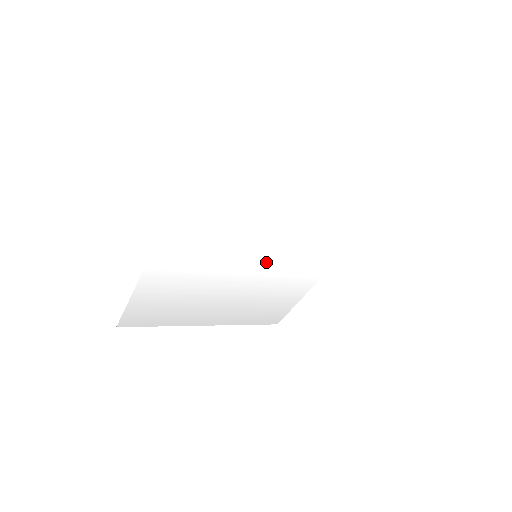
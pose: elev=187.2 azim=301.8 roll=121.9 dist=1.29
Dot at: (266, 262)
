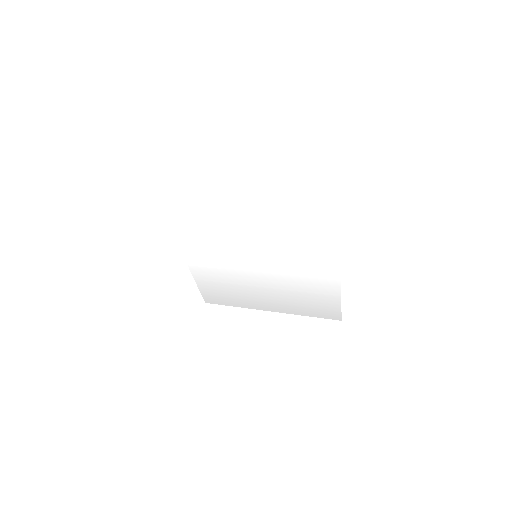
Dot at: (270, 261)
